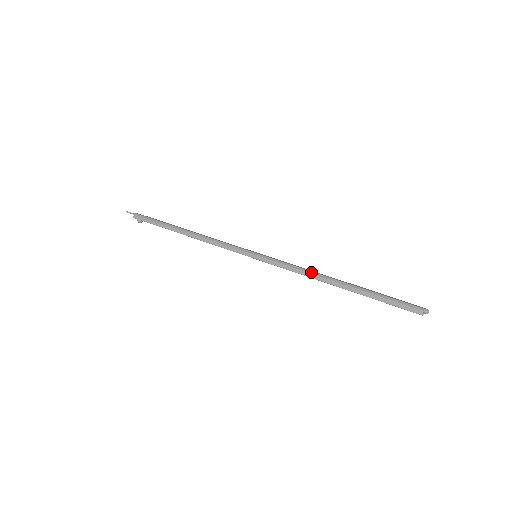
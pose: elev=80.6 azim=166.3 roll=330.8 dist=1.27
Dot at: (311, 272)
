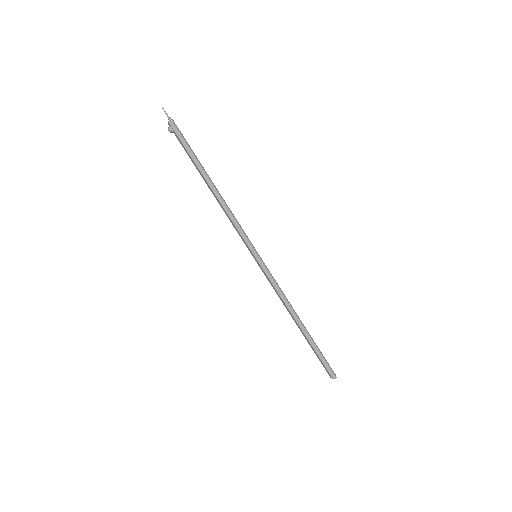
Dot at: occluded
